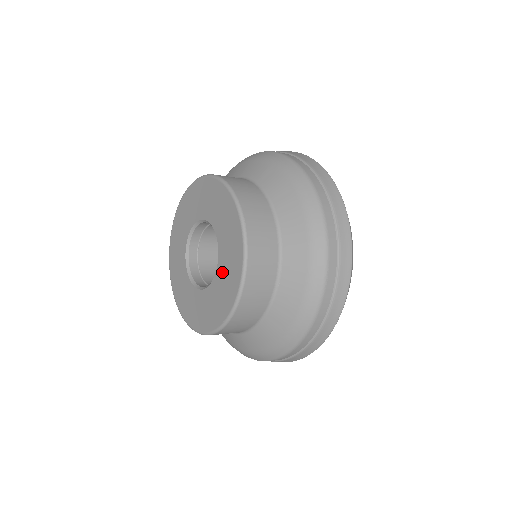
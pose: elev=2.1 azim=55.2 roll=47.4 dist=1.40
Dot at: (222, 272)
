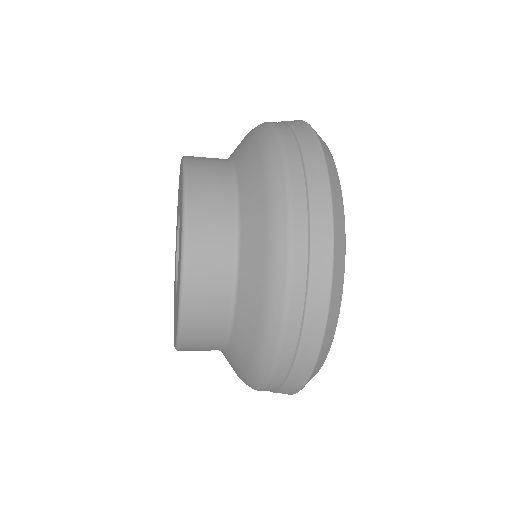
Dot at: occluded
